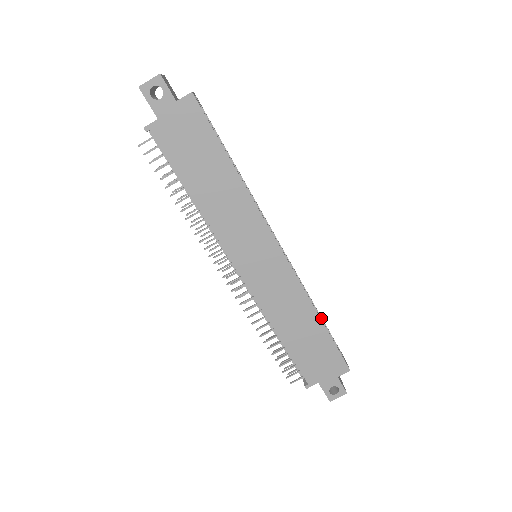
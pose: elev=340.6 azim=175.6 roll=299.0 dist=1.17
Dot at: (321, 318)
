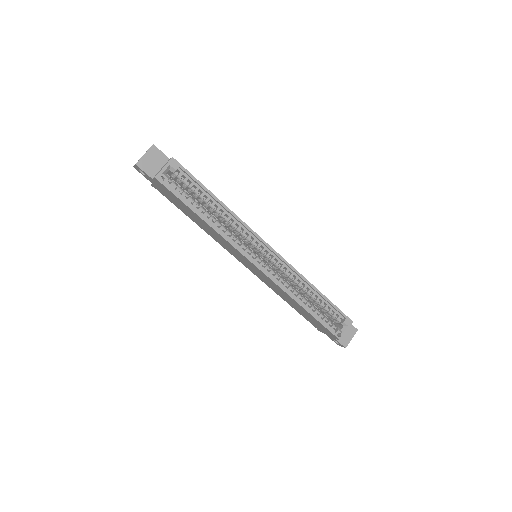
Dot at: (324, 299)
